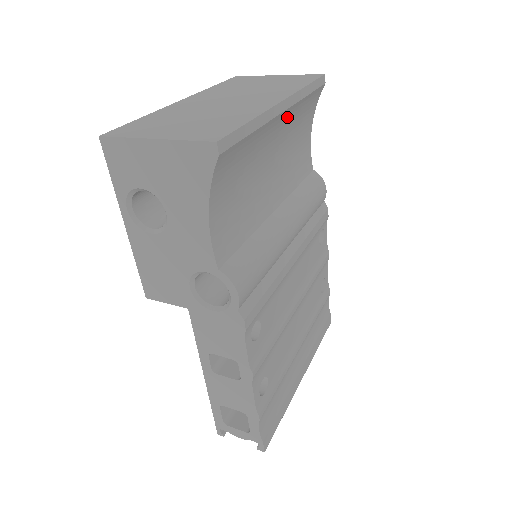
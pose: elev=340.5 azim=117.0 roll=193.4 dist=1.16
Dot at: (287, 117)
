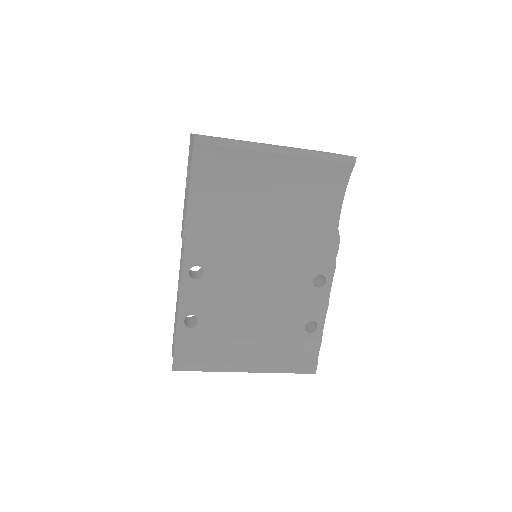
Dot at: (290, 163)
